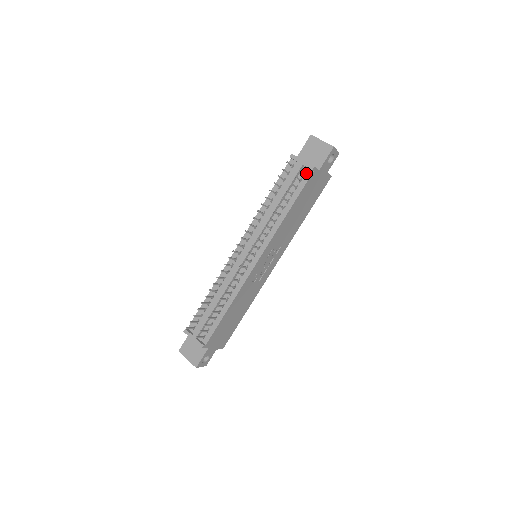
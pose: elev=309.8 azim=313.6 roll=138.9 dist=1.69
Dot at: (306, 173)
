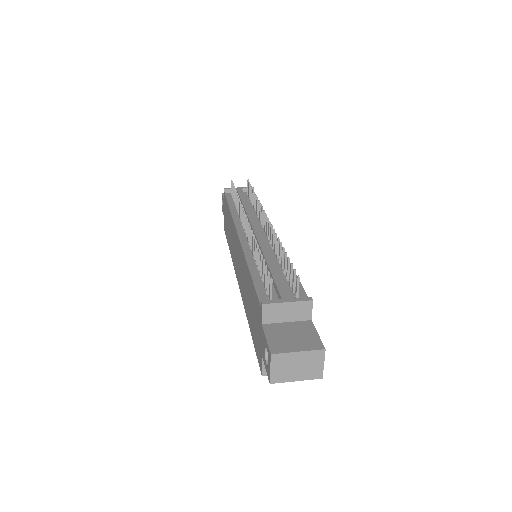
Dot at: occluded
